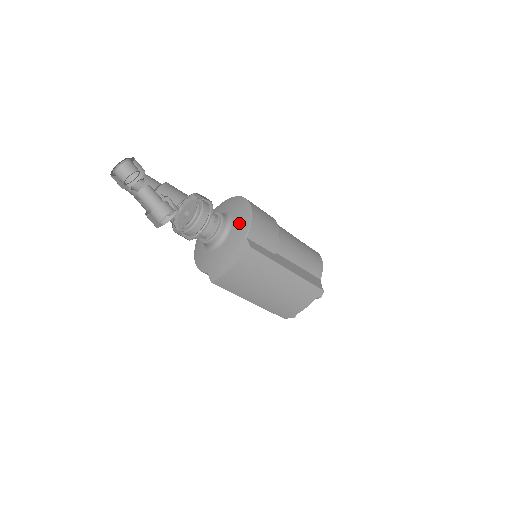
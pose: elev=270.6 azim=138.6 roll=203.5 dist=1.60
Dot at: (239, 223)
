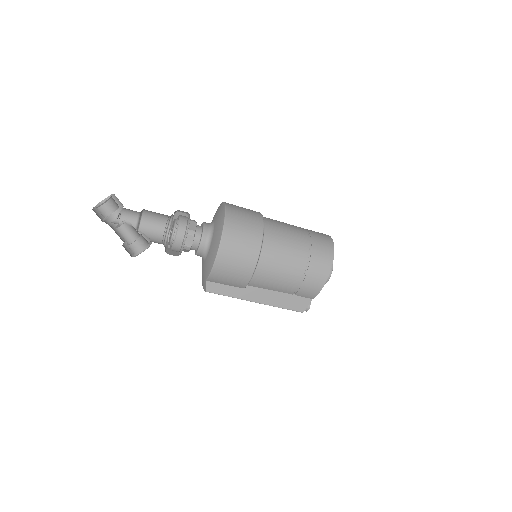
Dot at: (207, 262)
